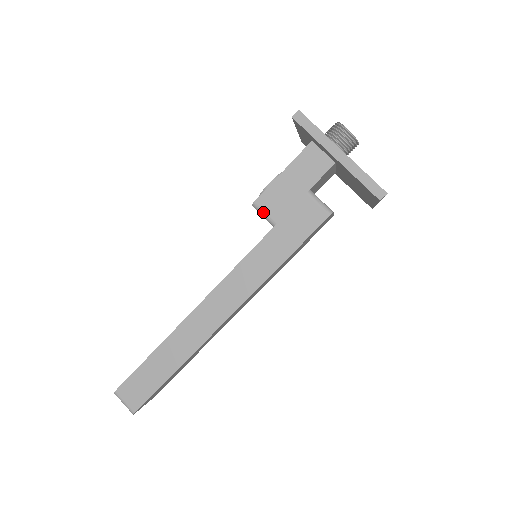
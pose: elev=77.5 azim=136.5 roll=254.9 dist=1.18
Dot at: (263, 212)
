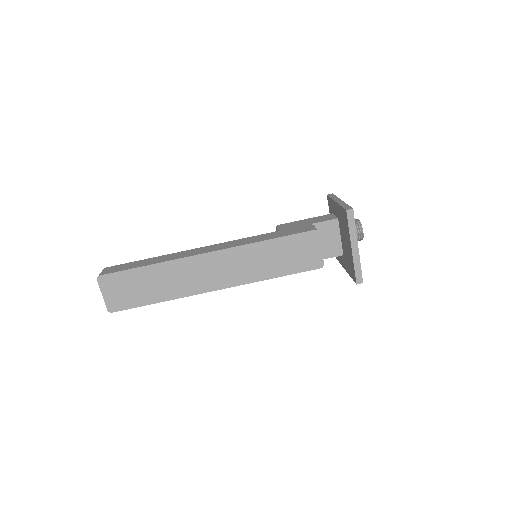
Dot at: (279, 227)
